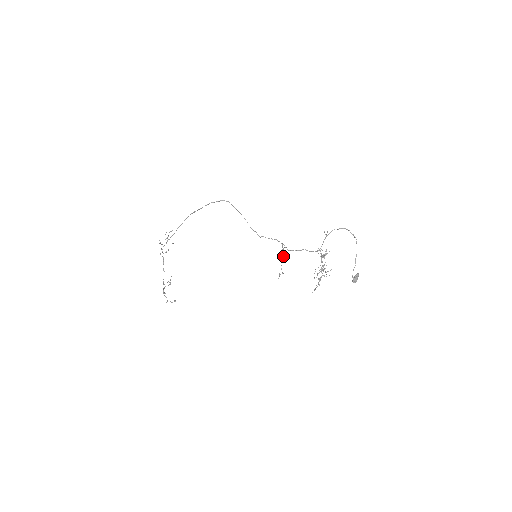
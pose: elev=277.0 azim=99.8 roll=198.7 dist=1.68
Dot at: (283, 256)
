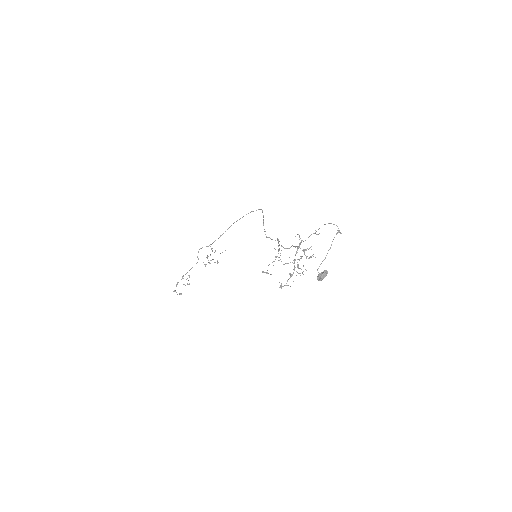
Dot at: (276, 256)
